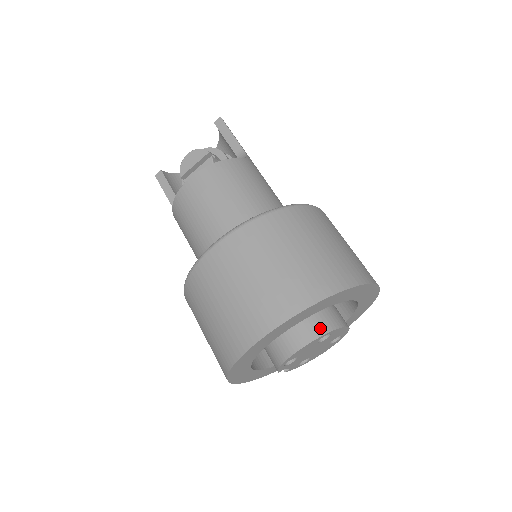
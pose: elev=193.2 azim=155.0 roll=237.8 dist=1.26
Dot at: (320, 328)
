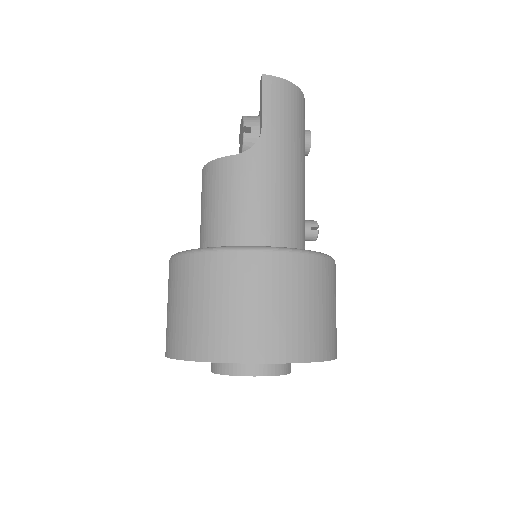
Dot at: (220, 367)
